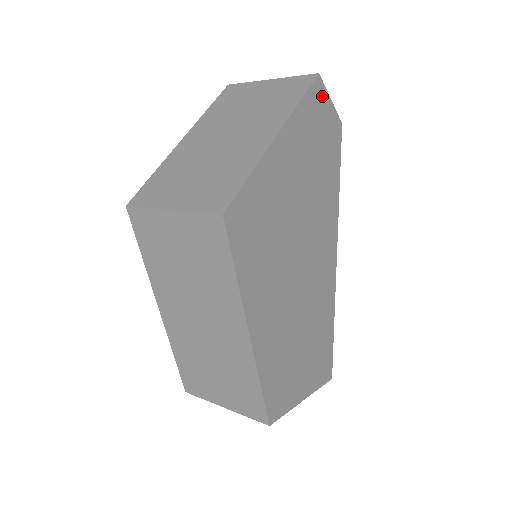
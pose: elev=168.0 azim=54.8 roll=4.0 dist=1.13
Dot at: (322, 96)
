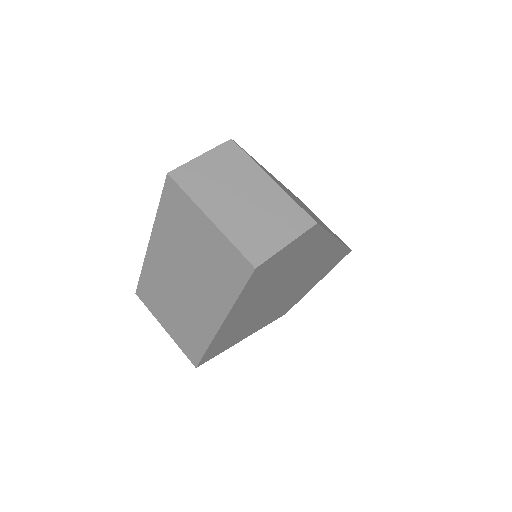
Dot at: (270, 262)
